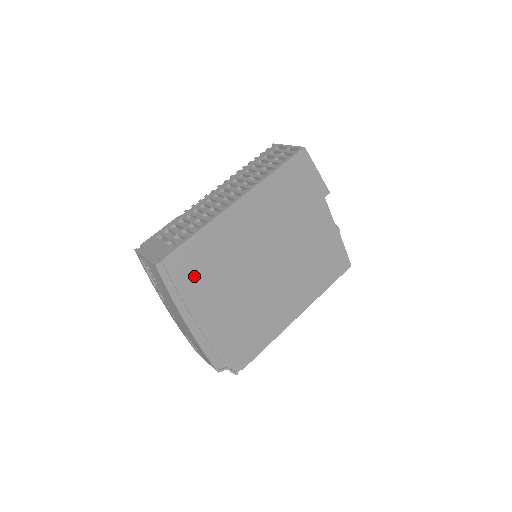
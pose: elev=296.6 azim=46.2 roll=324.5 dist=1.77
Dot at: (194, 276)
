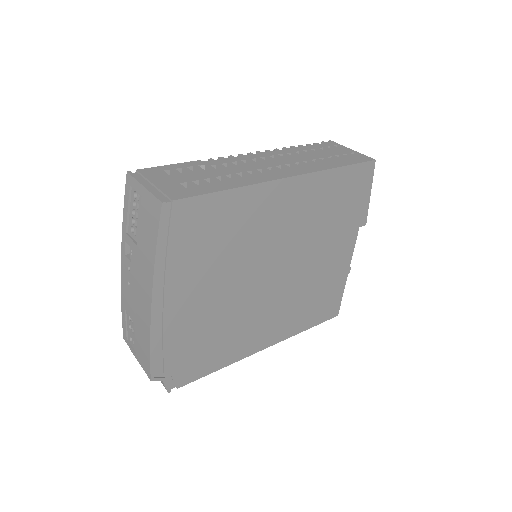
Dot at: (195, 243)
